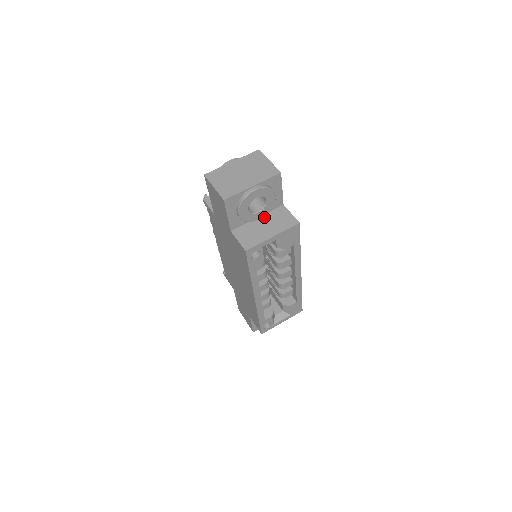
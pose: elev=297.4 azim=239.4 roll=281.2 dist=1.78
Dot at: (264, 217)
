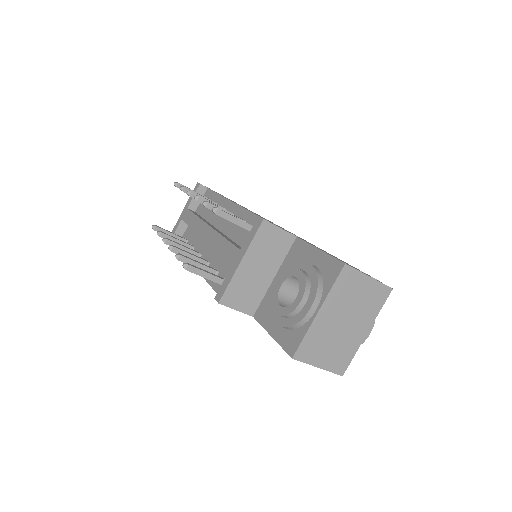
Dot at: occluded
